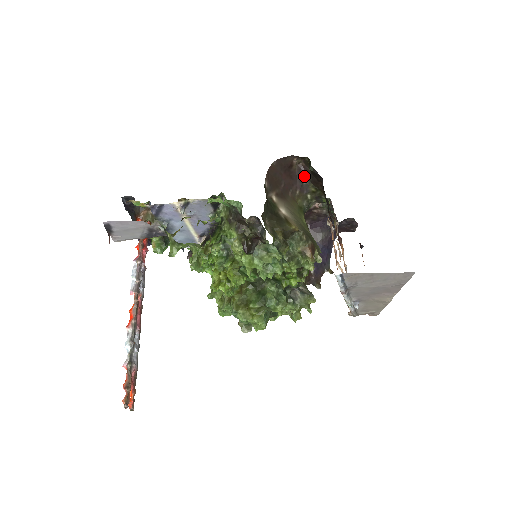
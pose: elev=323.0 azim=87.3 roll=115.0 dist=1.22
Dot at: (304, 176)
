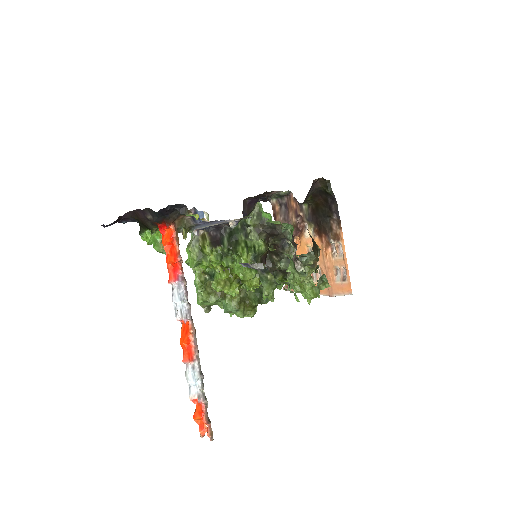
Dot at: (312, 190)
